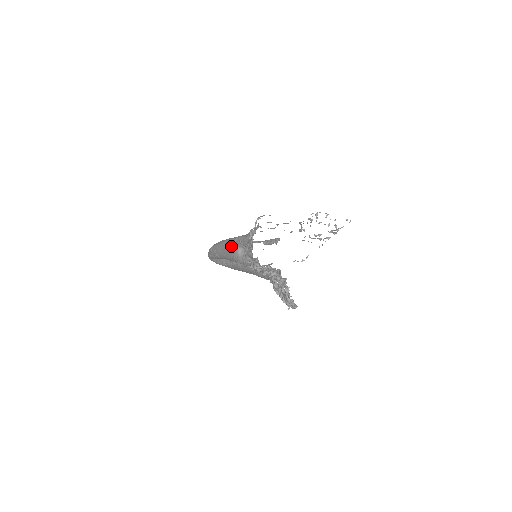
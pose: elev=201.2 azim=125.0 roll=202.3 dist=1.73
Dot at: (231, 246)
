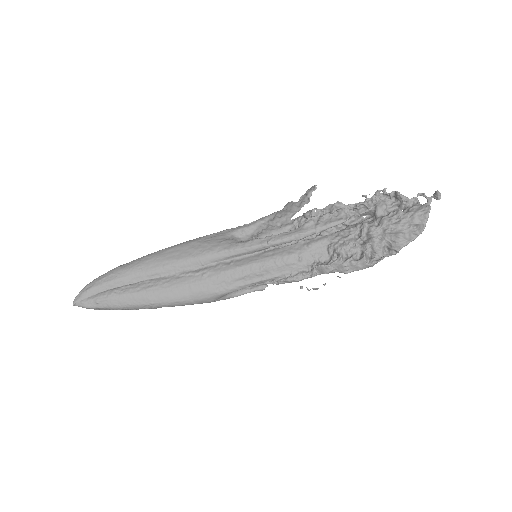
Dot at: (213, 236)
